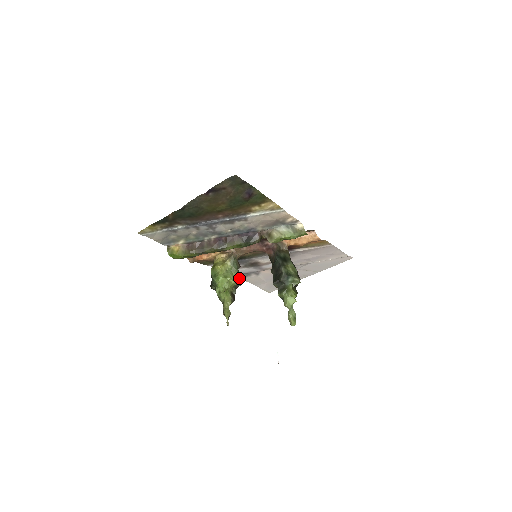
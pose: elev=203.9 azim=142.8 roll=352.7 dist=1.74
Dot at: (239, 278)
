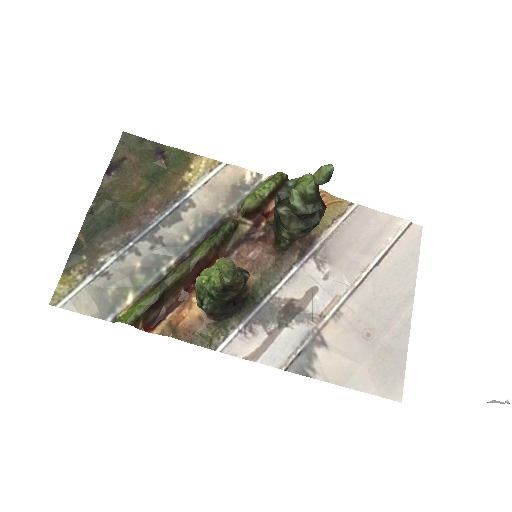
Dot at: (239, 269)
